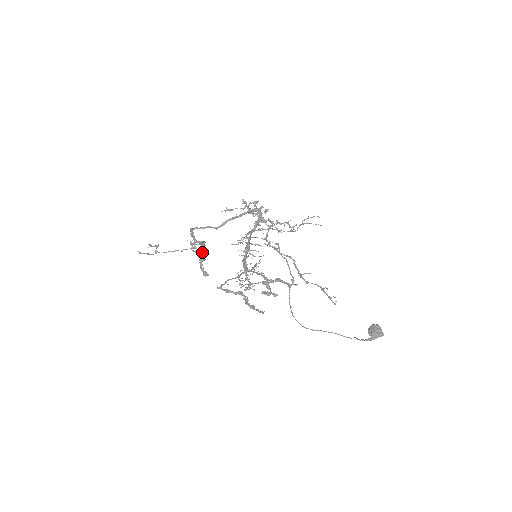
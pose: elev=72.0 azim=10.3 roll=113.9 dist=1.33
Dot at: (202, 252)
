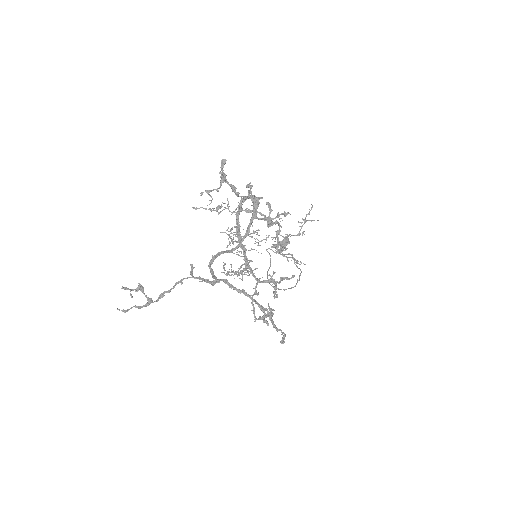
Dot at: occluded
